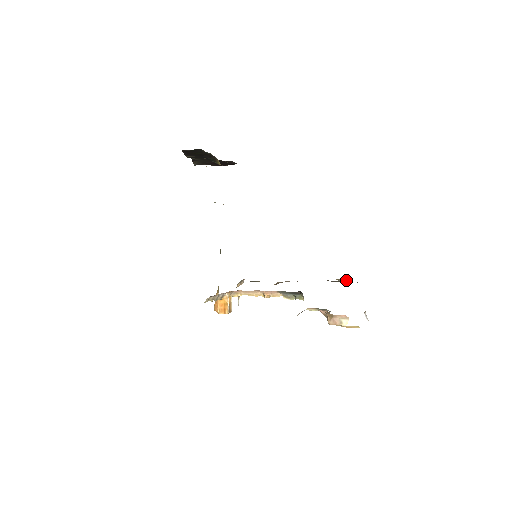
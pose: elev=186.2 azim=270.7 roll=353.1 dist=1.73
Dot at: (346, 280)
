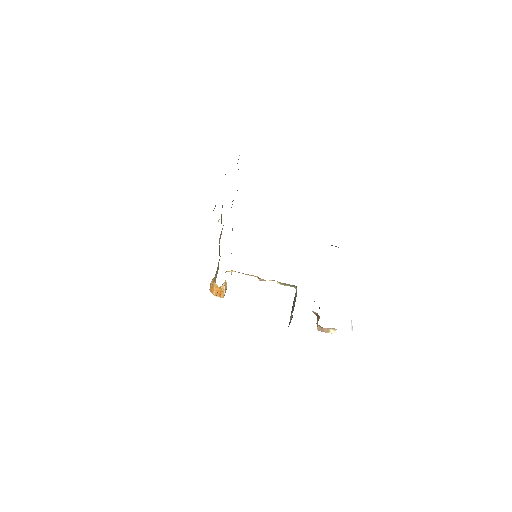
Dot at: occluded
